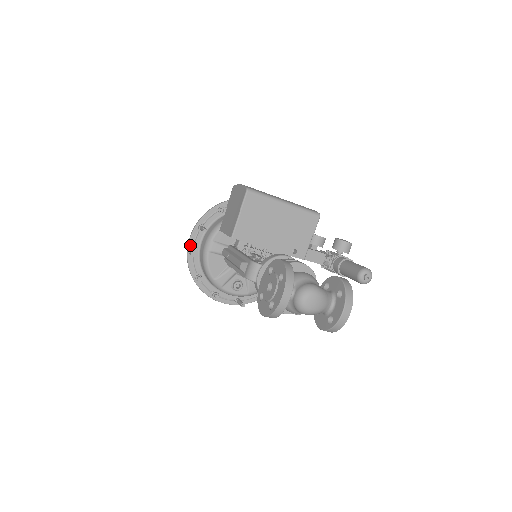
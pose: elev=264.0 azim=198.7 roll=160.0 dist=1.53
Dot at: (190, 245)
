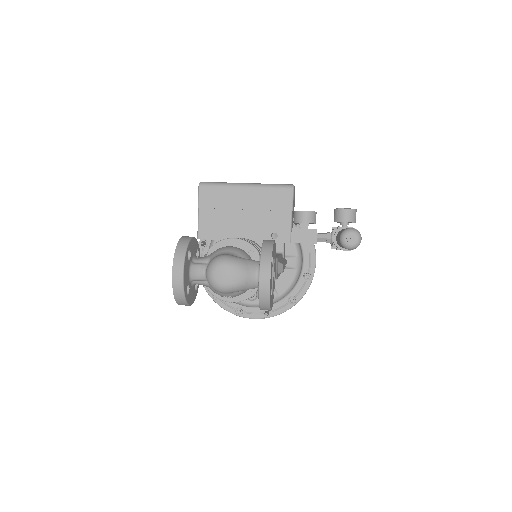
Dot at: occluded
